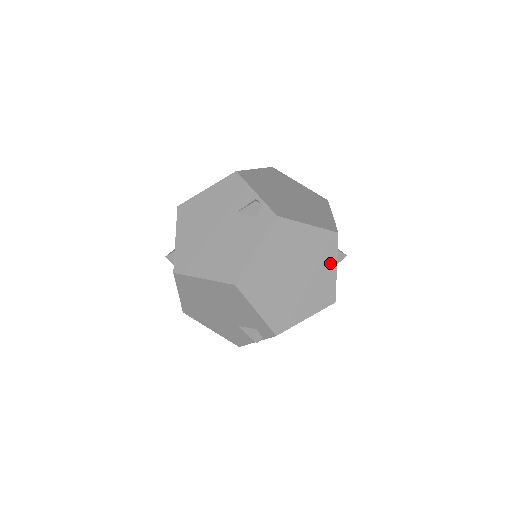
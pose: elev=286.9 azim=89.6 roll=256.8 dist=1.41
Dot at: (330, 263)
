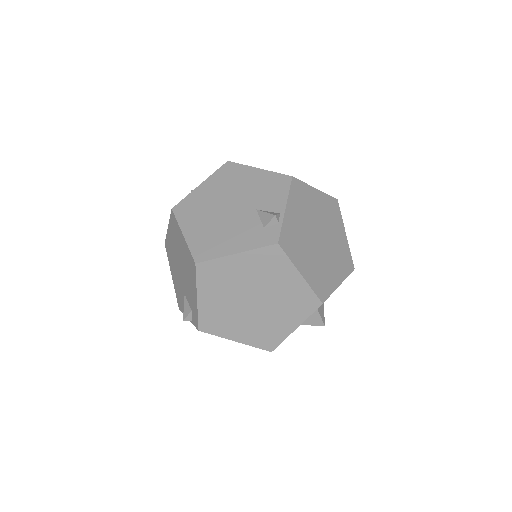
Dot at: (294, 320)
